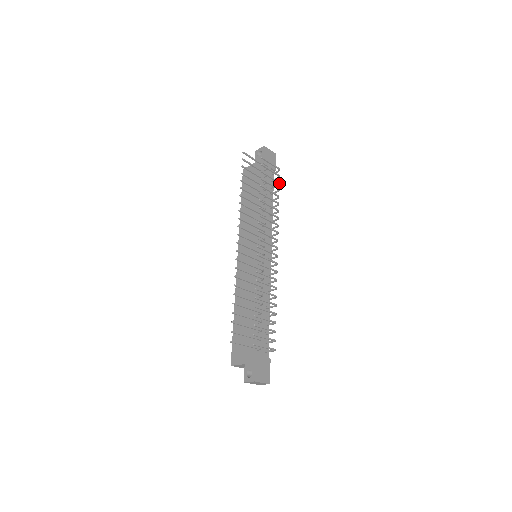
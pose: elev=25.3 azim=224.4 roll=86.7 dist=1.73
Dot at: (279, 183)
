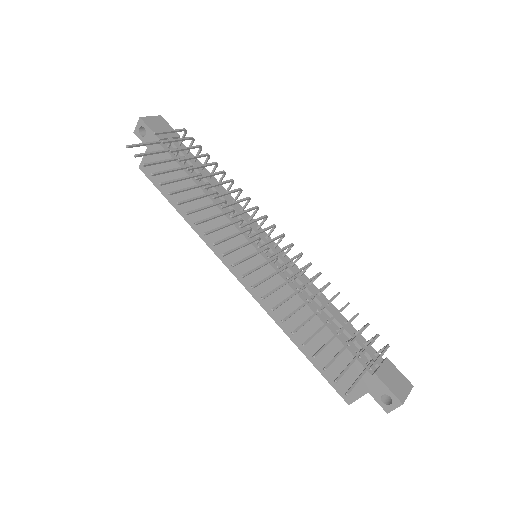
Dot at: (201, 147)
